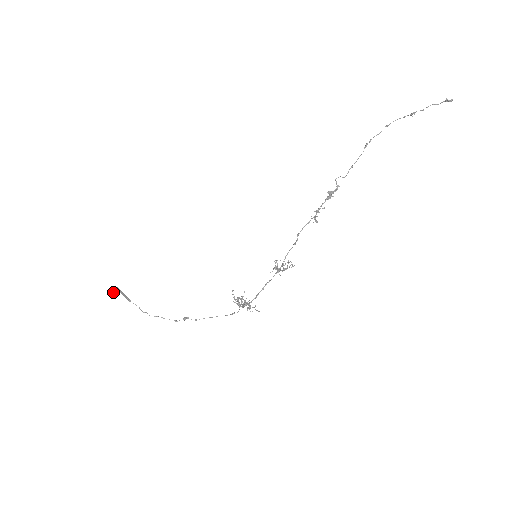
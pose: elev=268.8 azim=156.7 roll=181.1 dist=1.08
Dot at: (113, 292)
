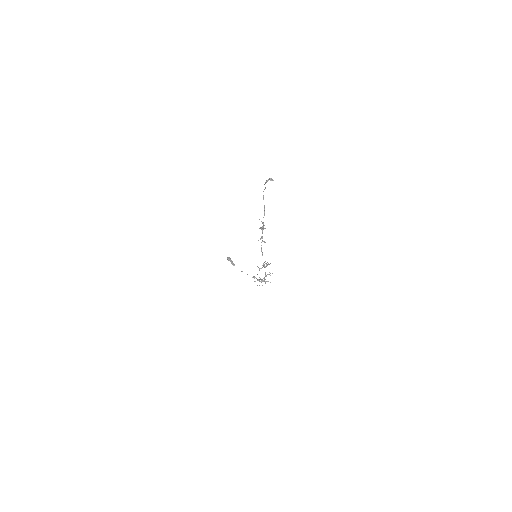
Dot at: (228, 260)
